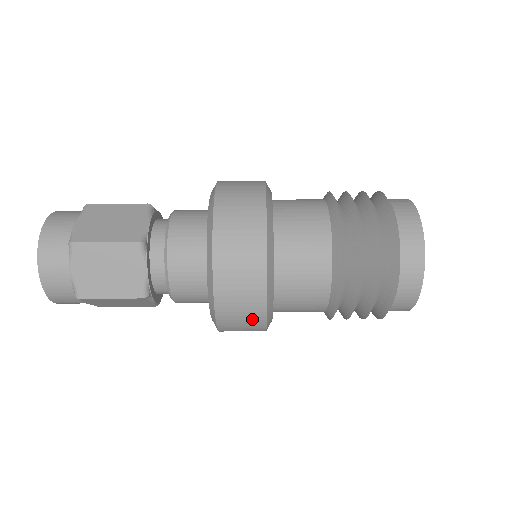
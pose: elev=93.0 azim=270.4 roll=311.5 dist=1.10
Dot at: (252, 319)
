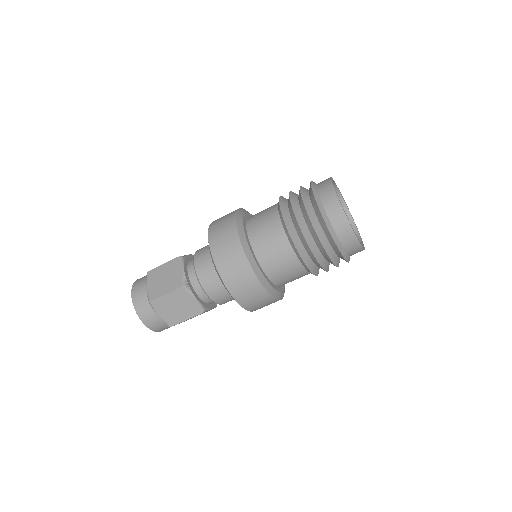
Dot at: occluded
